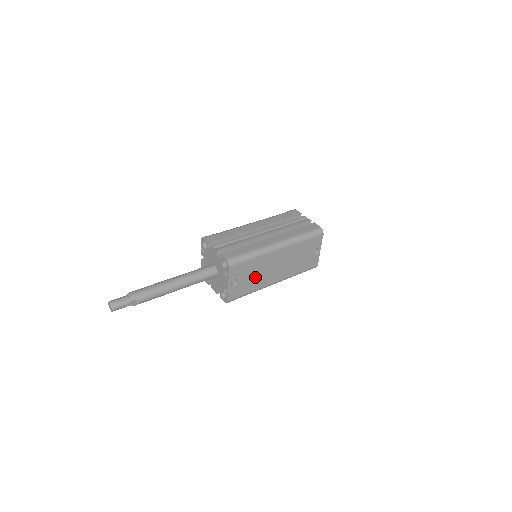
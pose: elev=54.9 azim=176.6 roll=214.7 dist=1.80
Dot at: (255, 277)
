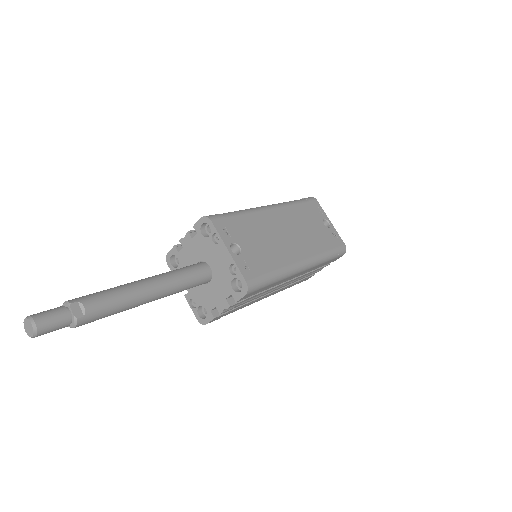
Dot at: (265, 246)
